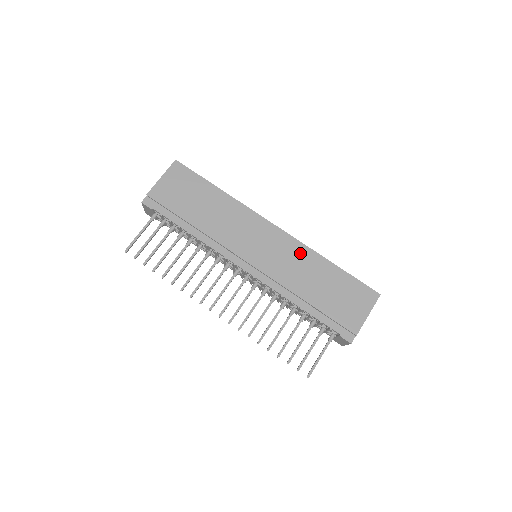
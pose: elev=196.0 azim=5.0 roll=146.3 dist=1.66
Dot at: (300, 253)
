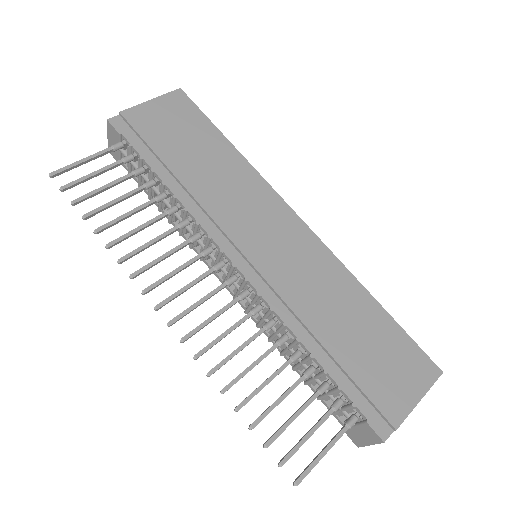
Dot at: (328, 268)
